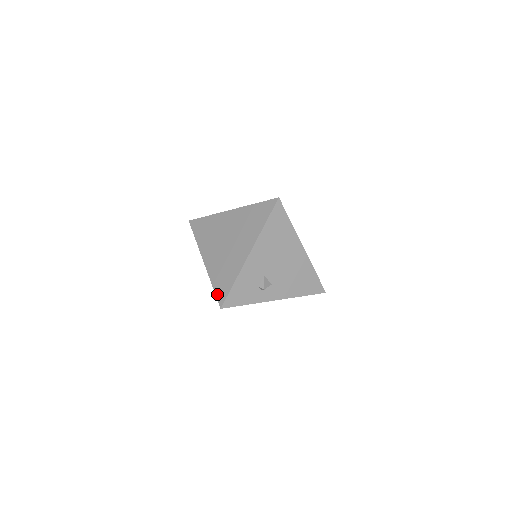
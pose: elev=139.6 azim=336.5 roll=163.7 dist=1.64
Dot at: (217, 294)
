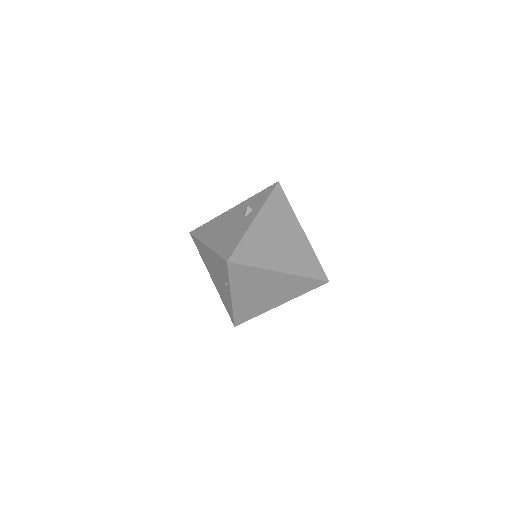
Dot at: (236, 320)
